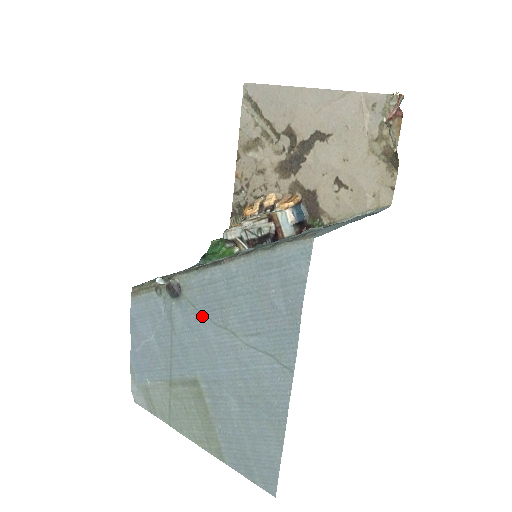
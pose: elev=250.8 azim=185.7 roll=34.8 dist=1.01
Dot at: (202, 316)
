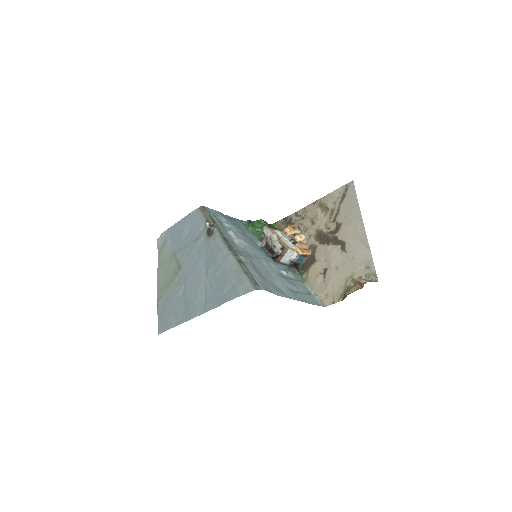
Dot at: (206, 254)
